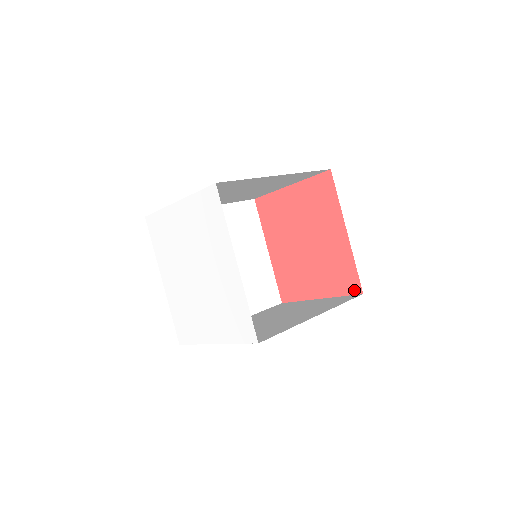
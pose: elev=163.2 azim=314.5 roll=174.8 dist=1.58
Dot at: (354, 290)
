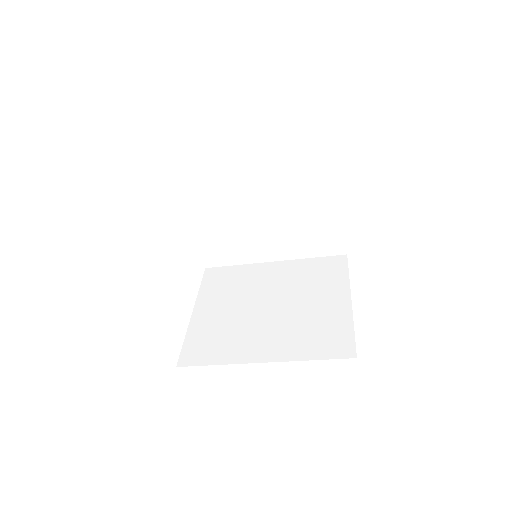
Dot at: occluded
